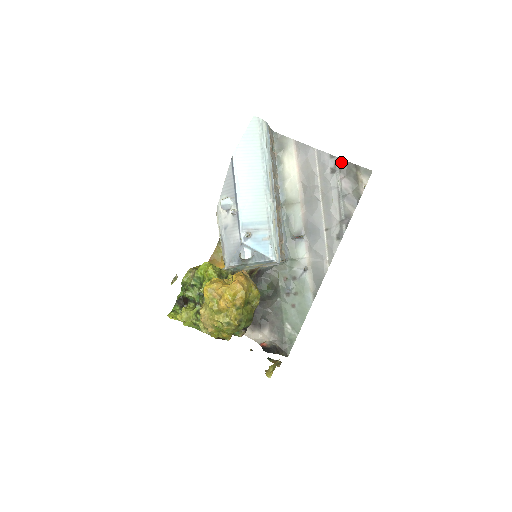
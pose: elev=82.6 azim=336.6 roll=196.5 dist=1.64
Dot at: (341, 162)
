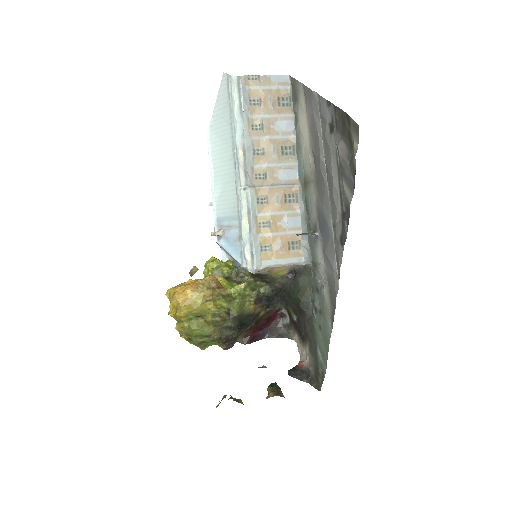
Dot at: (336, 112)
